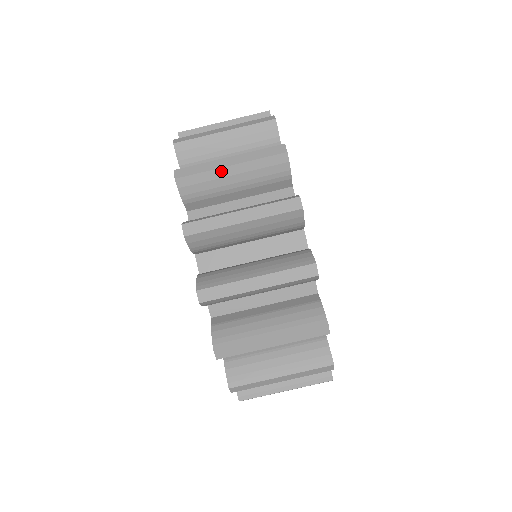
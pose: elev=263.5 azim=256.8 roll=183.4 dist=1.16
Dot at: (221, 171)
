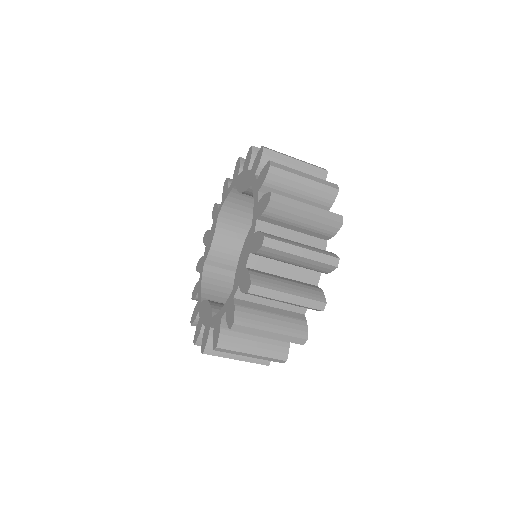
Dot at: (242, 354)
